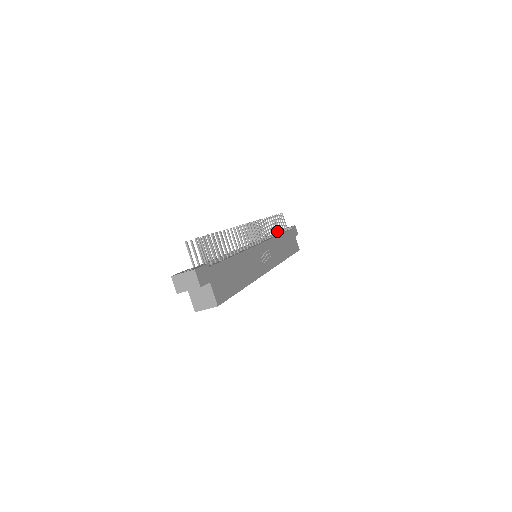
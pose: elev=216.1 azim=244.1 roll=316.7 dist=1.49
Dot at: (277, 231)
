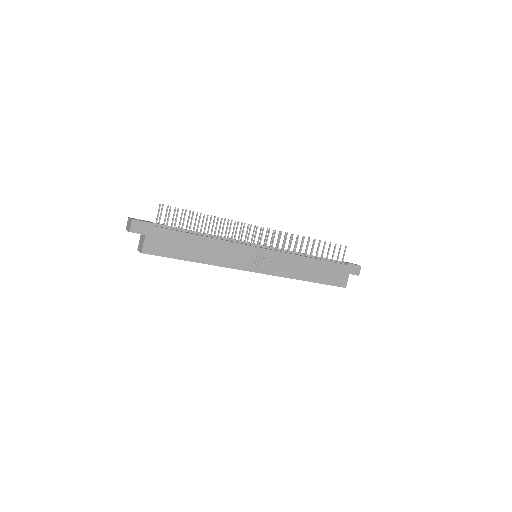
Dot at: (316, 255)
